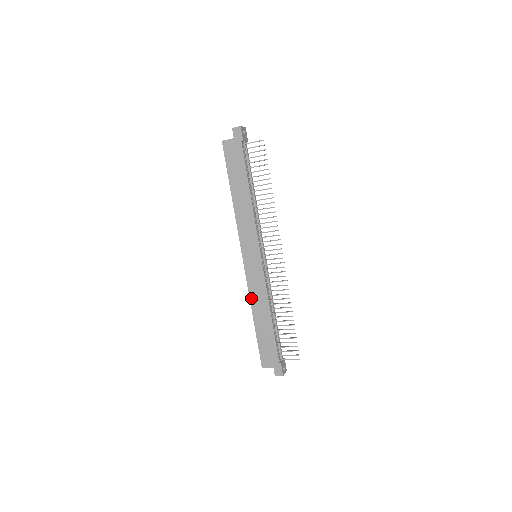
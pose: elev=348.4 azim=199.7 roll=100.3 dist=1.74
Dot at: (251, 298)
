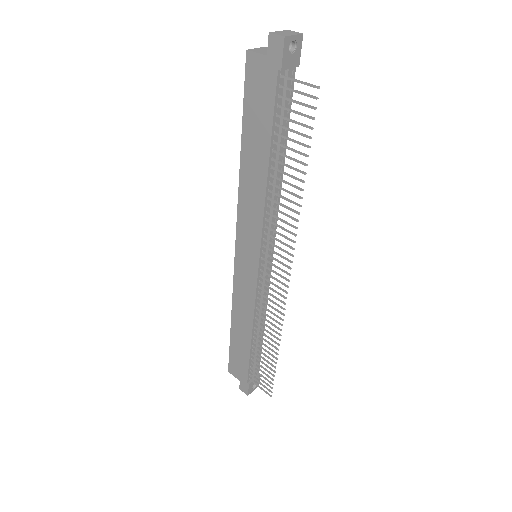
Dot at: (234, 301)
